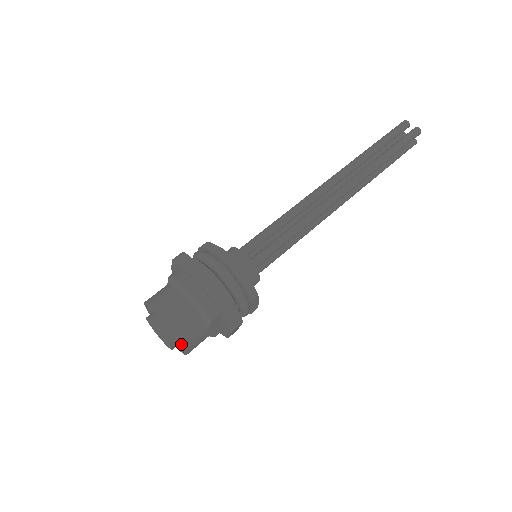
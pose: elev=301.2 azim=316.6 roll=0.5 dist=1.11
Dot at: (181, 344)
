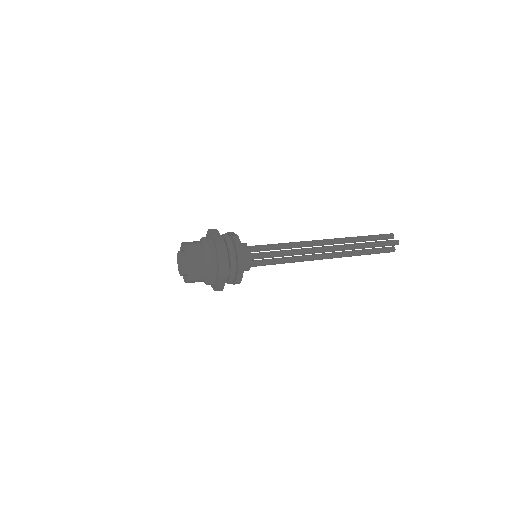
Dot at: (188, 269)
